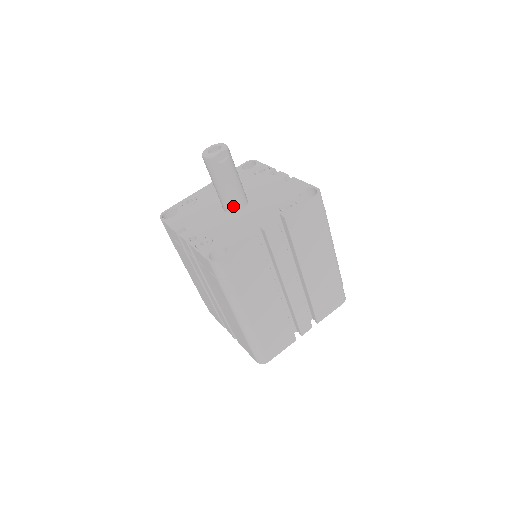
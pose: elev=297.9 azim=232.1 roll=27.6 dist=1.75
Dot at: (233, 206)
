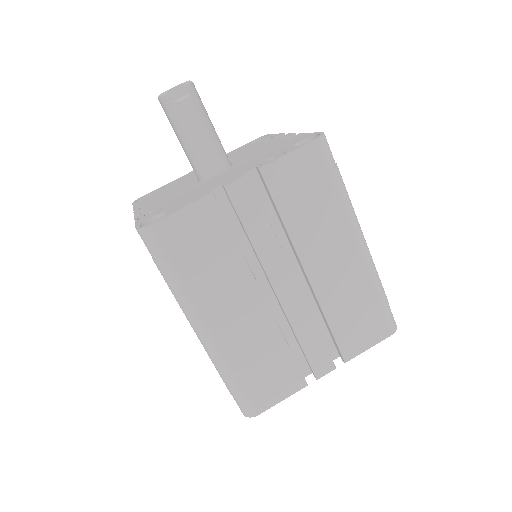
Dot at: (205, 170)
